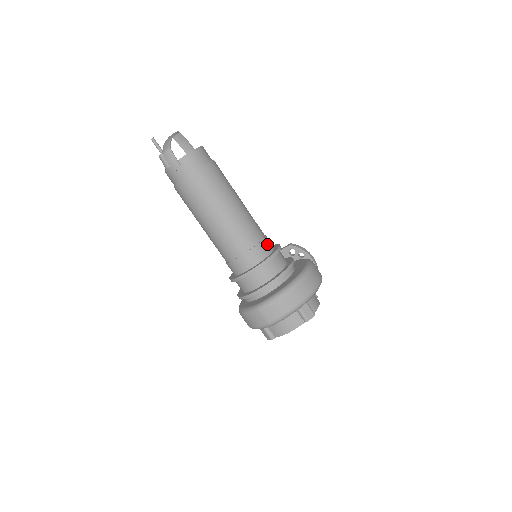
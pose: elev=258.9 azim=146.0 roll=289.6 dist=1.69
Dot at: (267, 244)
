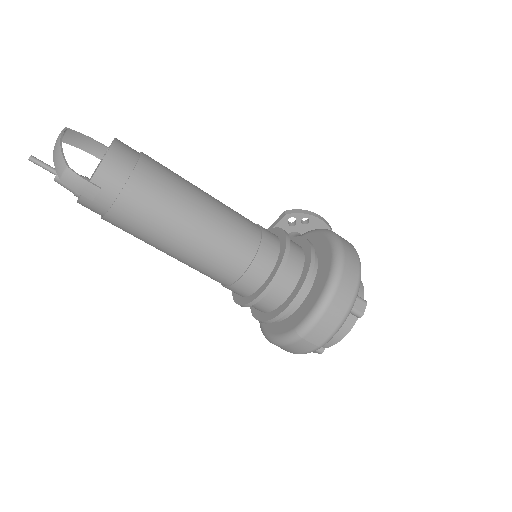
Dot at: (269, 240)
